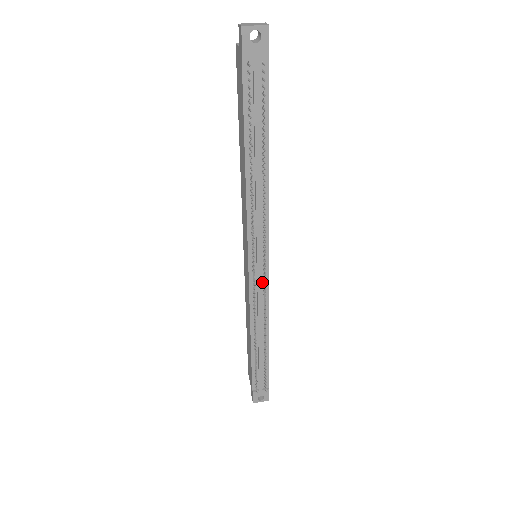
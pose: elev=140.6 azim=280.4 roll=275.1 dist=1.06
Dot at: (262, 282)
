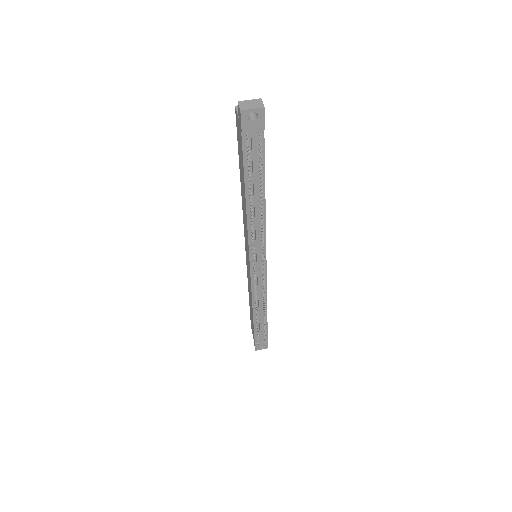
Dot at: (261, 276)
